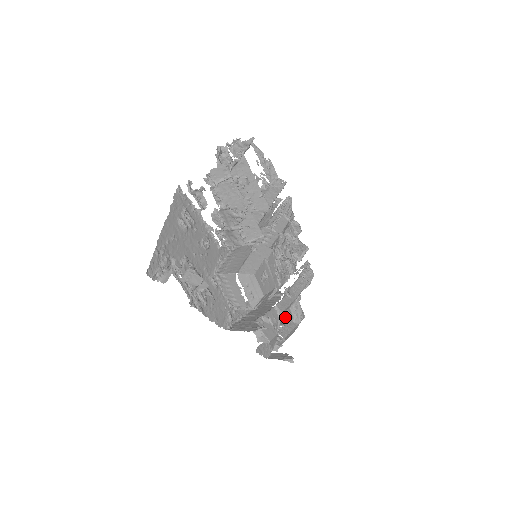
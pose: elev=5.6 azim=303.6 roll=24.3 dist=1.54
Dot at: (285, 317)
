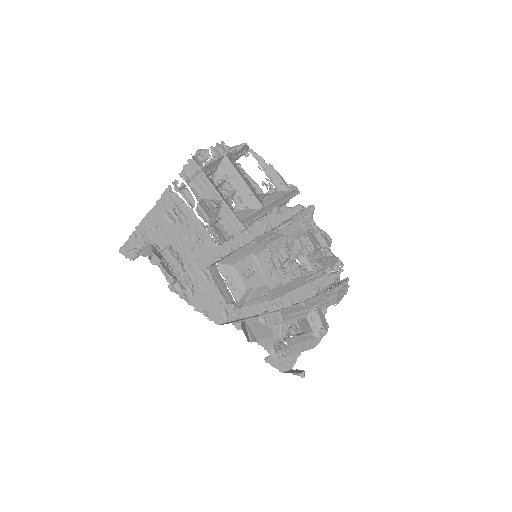
Dot at: (306, 330)
